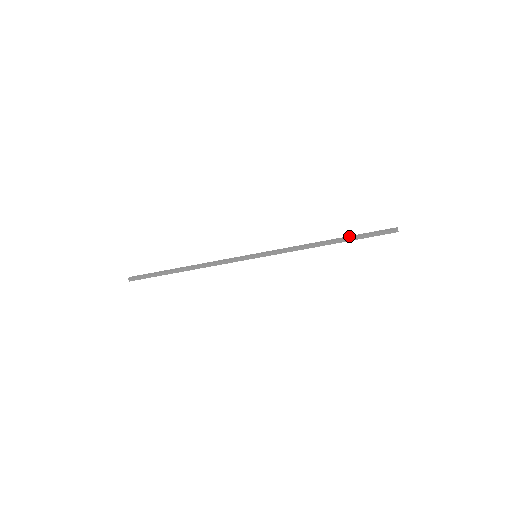
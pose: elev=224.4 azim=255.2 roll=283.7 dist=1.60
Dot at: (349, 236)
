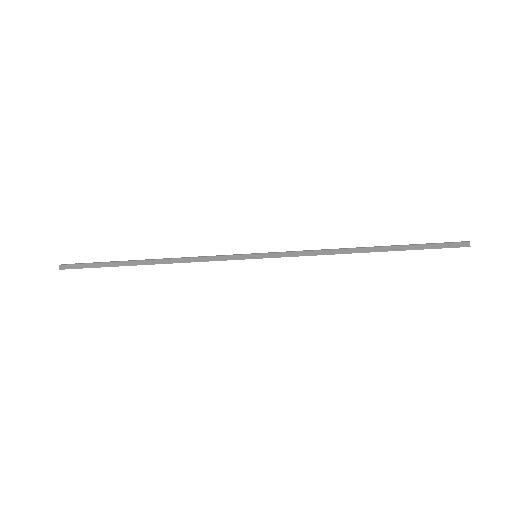
Dot at: (398, 247)
